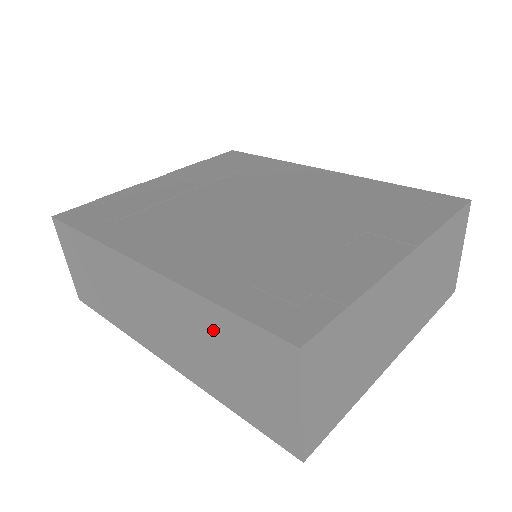
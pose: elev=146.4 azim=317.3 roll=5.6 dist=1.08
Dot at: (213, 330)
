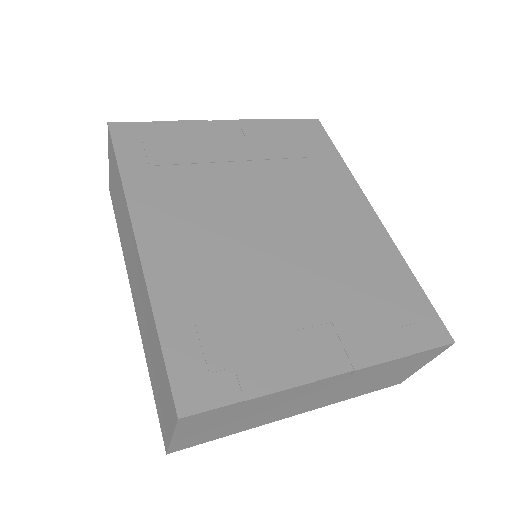
Dot at: (153, 335)
